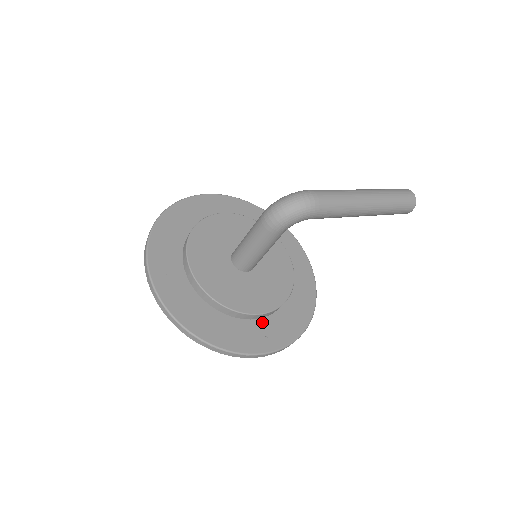
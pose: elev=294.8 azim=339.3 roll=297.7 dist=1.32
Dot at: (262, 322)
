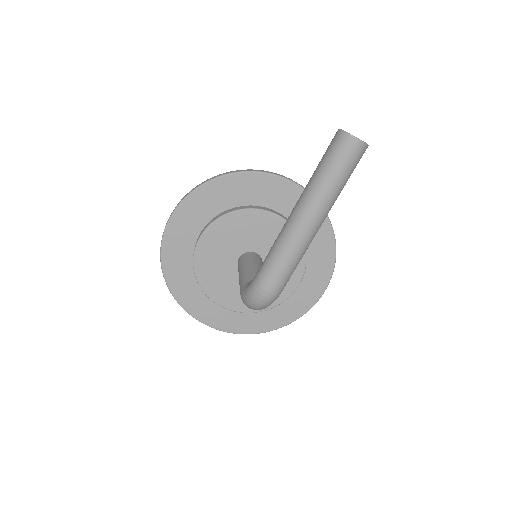
Dot at: (301, 281)
